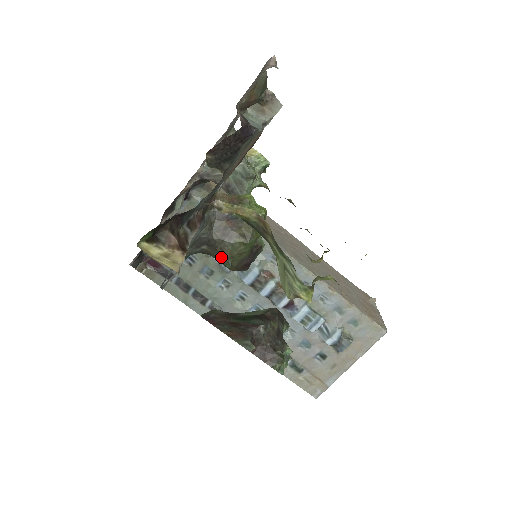
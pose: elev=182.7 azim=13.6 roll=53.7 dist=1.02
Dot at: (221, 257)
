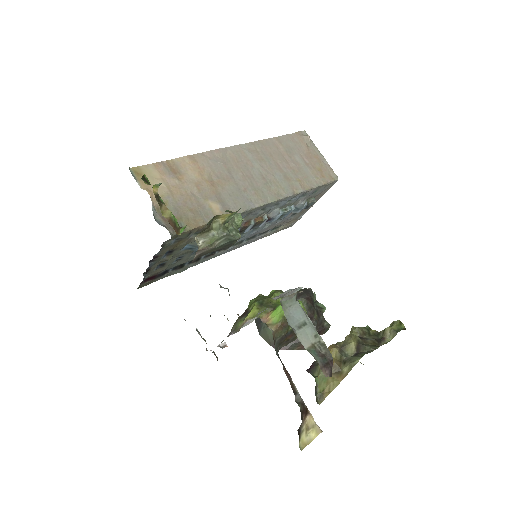
Dot at: occluded
